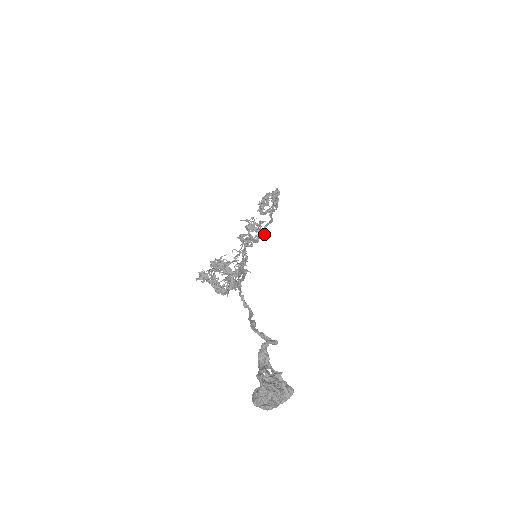
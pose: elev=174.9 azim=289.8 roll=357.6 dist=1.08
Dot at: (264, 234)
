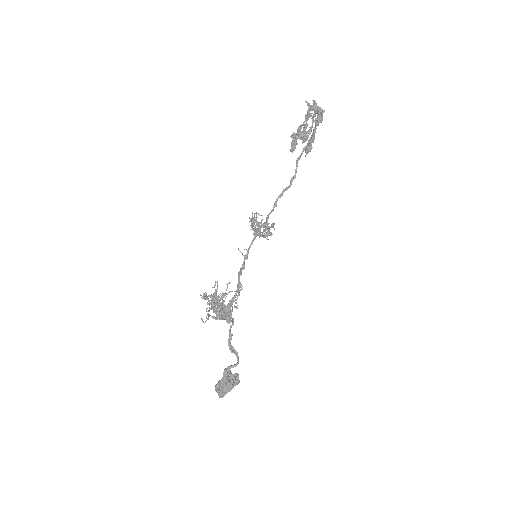
Dot at: (272, 227)
